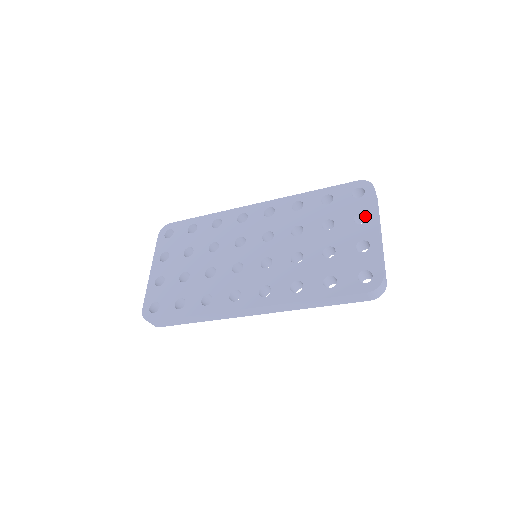
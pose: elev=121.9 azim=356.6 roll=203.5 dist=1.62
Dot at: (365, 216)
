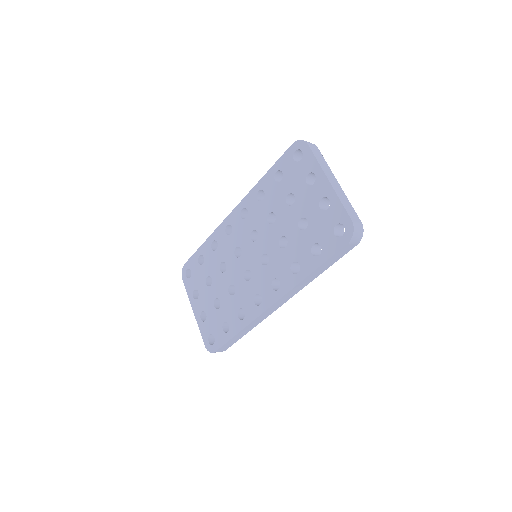
Dot at: occluded
